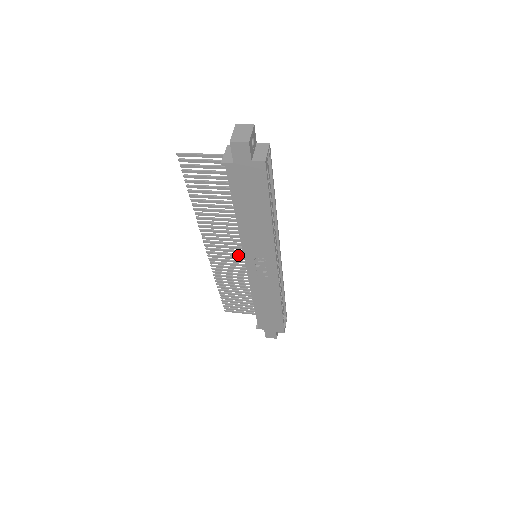
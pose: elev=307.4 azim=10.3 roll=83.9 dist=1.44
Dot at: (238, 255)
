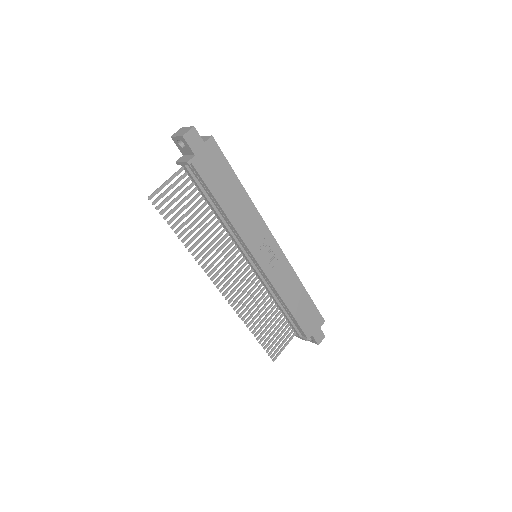
Dot at: (244, 272)
